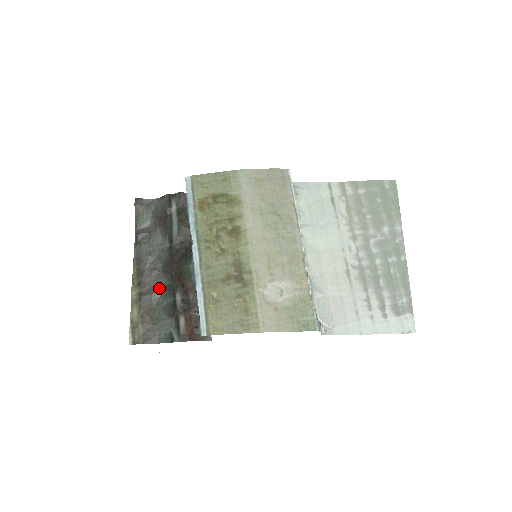
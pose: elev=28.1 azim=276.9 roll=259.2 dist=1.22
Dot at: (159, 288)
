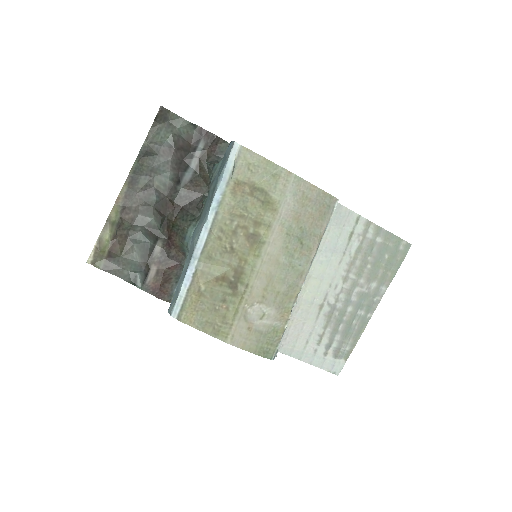
Dot at: (143, 223)
